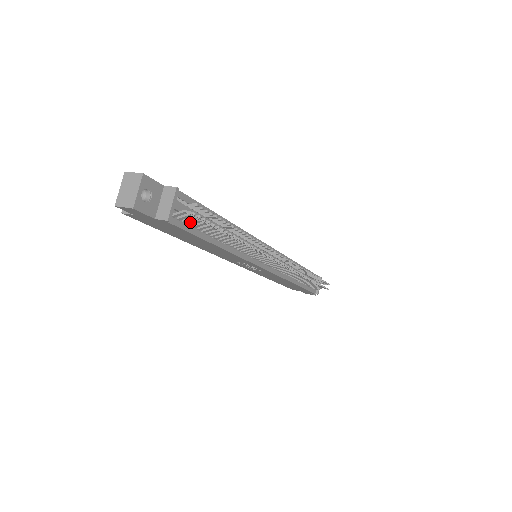
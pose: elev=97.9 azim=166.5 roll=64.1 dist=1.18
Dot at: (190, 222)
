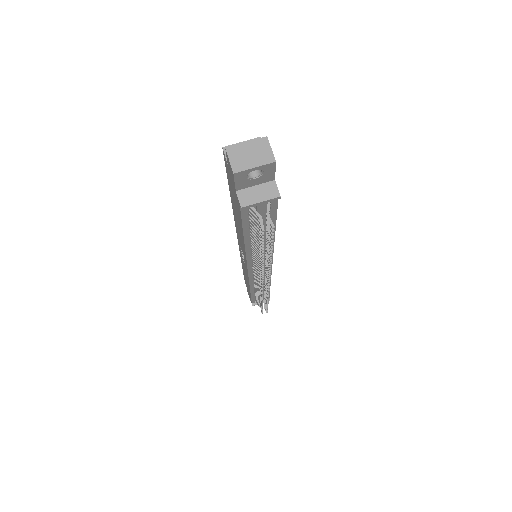
Dot at: (253, 219)
